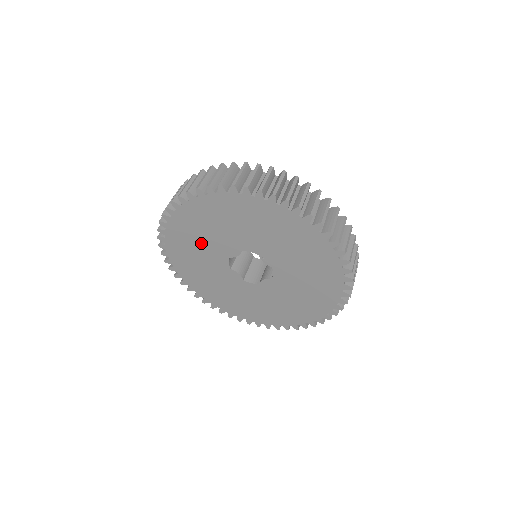
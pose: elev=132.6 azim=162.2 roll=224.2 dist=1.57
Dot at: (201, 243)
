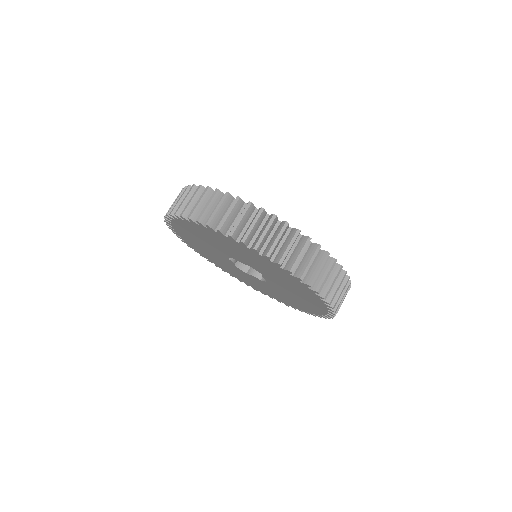
Dot at: (214, 242)
